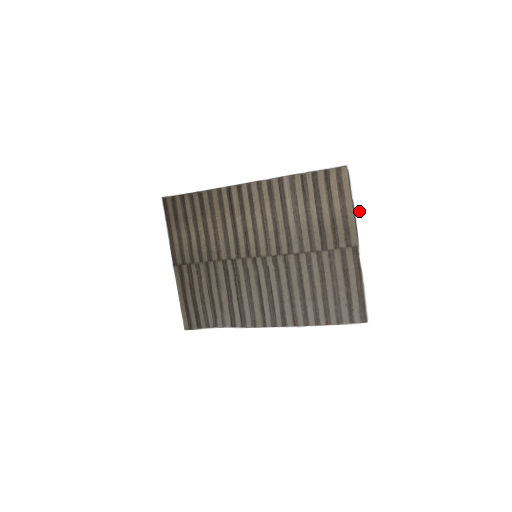
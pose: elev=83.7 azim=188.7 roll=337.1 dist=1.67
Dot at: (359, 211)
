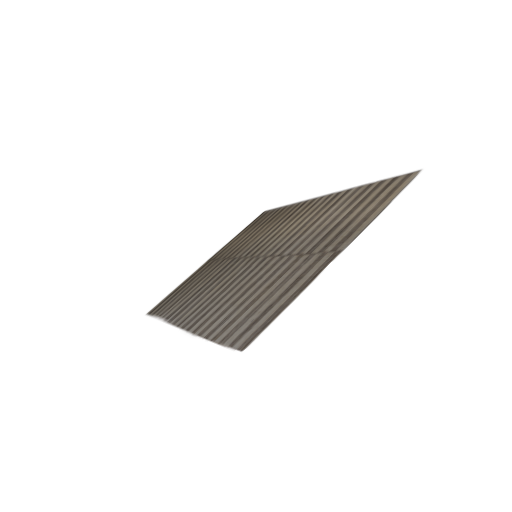
Dot at: (385, 212)
